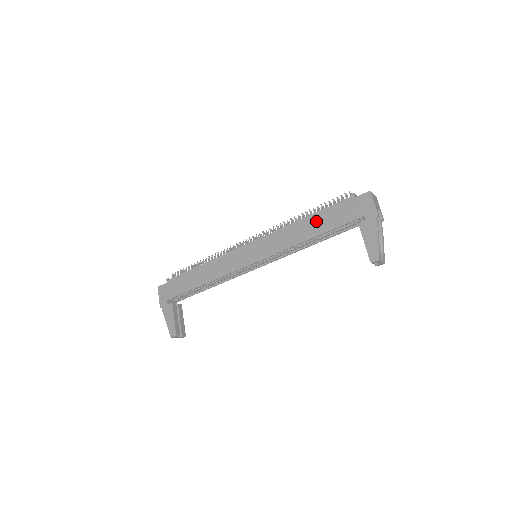
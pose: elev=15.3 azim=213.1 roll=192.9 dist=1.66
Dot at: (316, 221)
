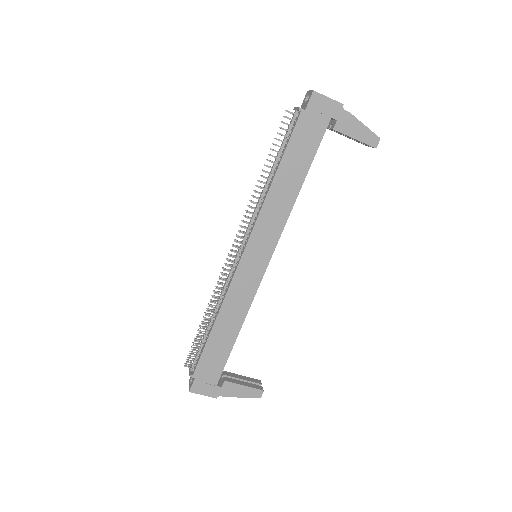
Dot at: (290, 167)
